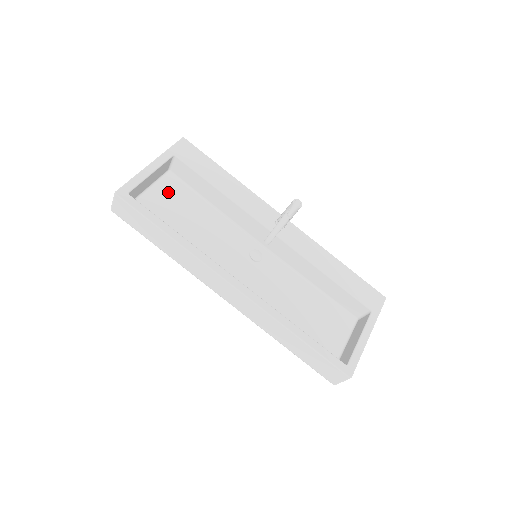
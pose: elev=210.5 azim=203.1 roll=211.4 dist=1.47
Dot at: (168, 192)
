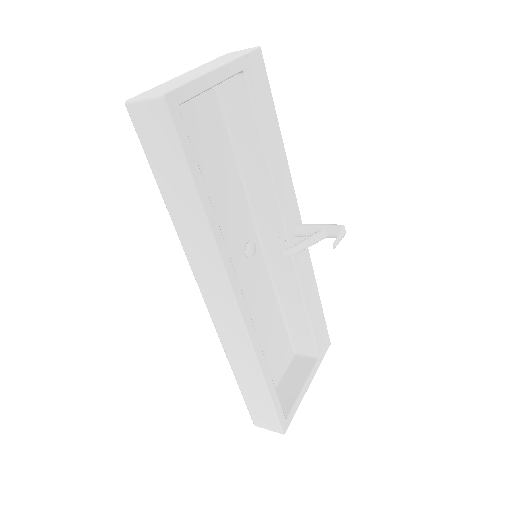
Dot at: (202, 113)
